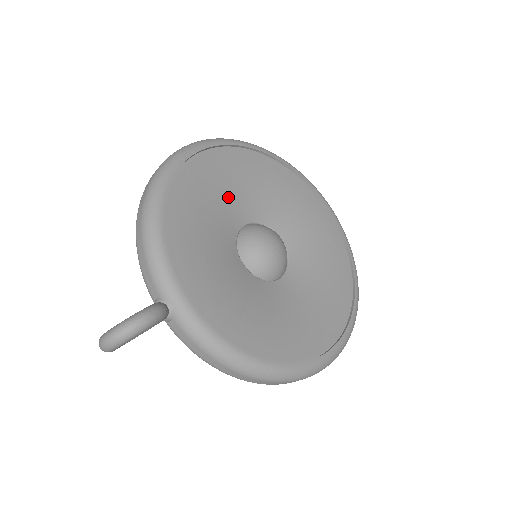
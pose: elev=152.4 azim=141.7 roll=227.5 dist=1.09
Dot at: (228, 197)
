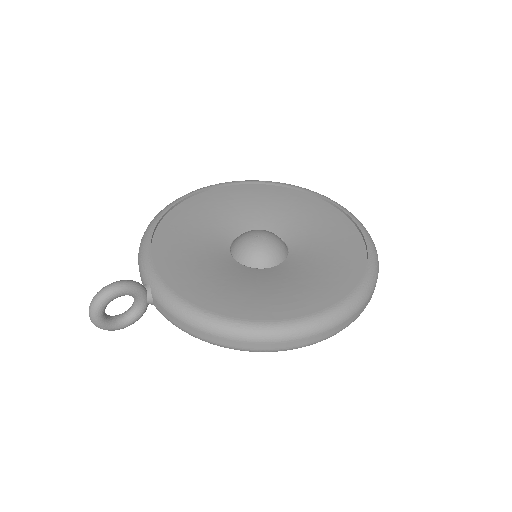
Dot at: (223, 216)
